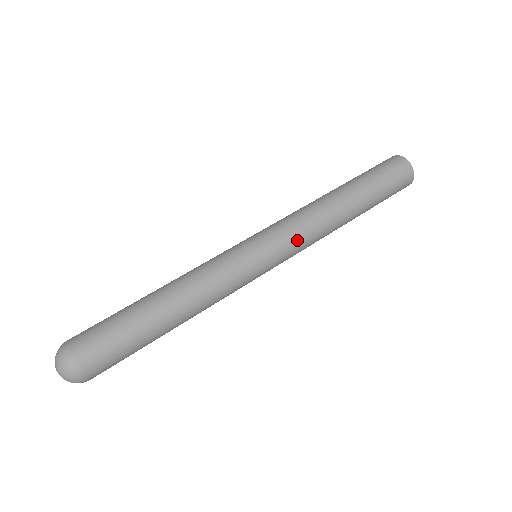
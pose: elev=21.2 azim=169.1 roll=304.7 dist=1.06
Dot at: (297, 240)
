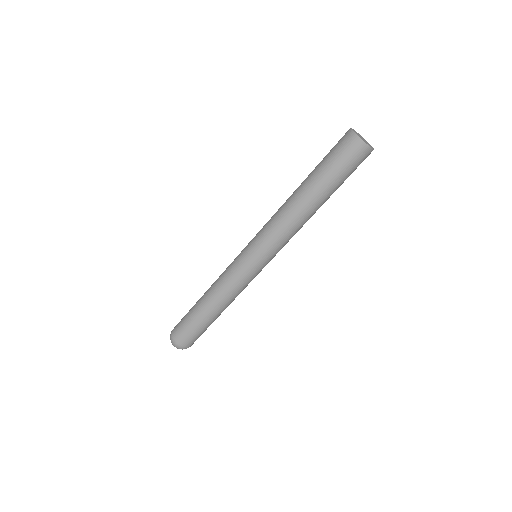
Dot at: (277, 245)
